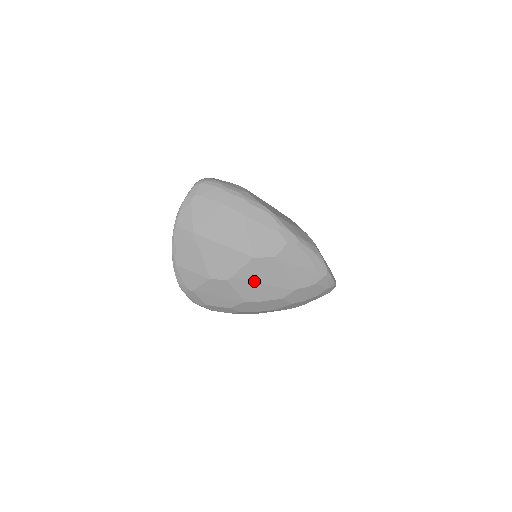
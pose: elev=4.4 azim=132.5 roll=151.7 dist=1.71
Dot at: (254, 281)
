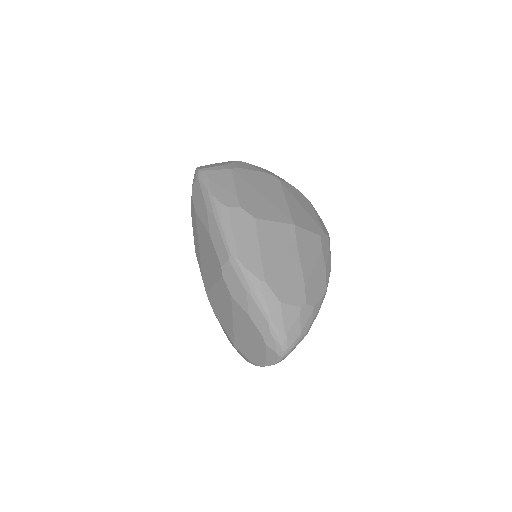
Dot at: occluded
